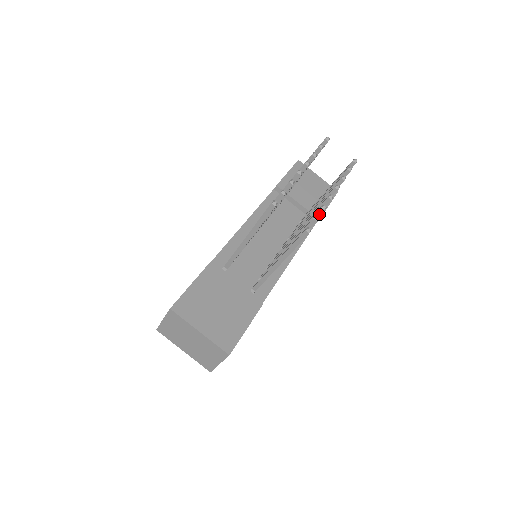
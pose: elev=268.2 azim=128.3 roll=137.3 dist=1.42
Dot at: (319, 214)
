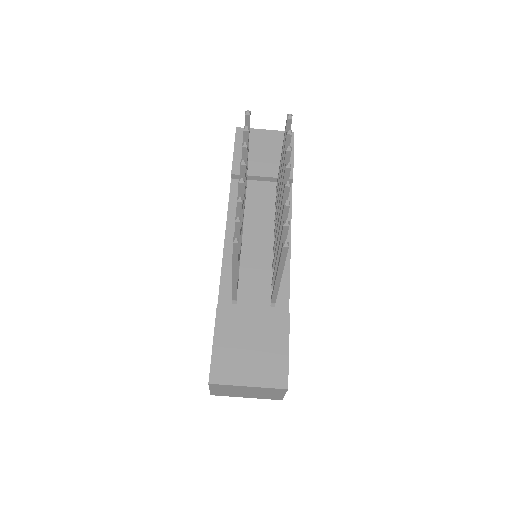
Dot at: (287, 211)
